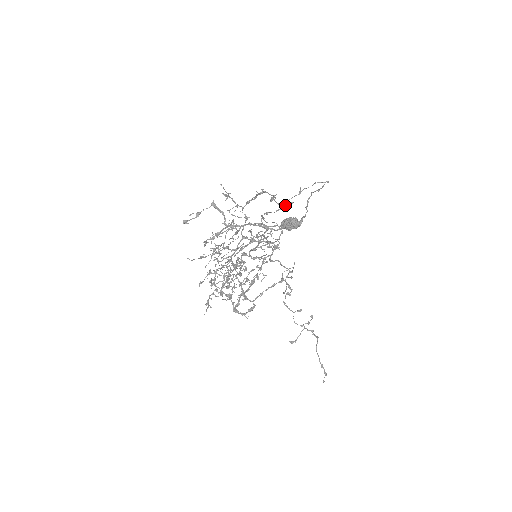
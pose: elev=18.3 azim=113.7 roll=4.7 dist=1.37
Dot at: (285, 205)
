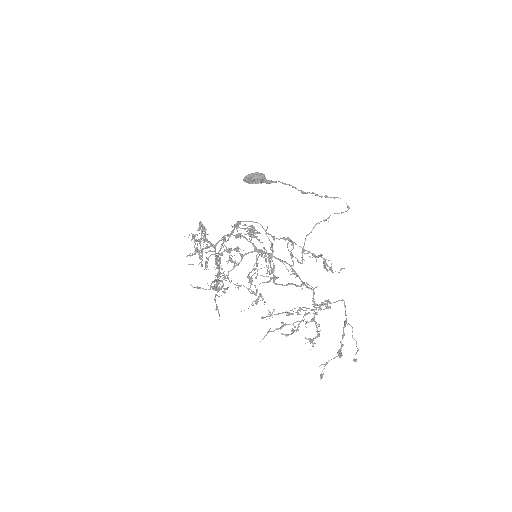
Dot at: occluded
